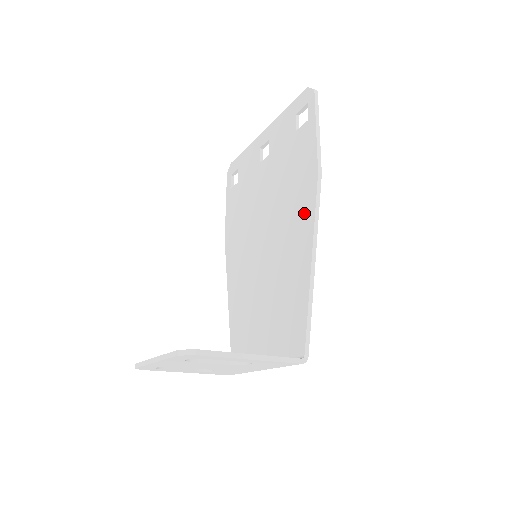
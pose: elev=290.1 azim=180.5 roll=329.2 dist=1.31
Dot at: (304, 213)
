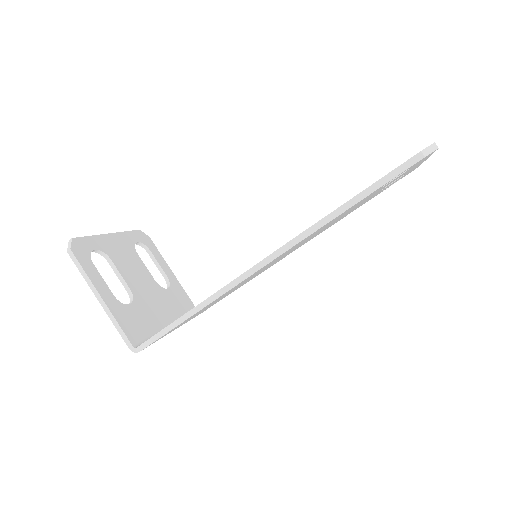
Dot at: occluded
